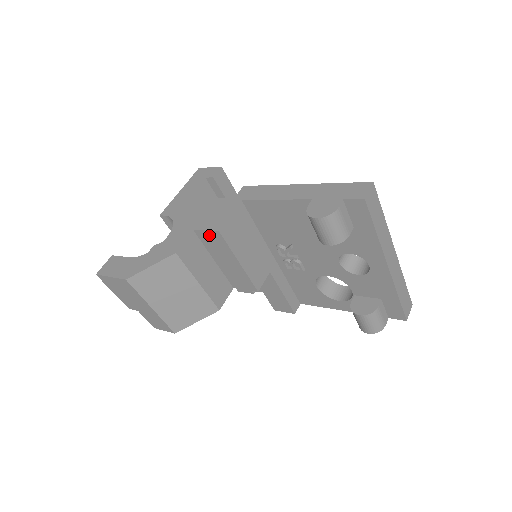
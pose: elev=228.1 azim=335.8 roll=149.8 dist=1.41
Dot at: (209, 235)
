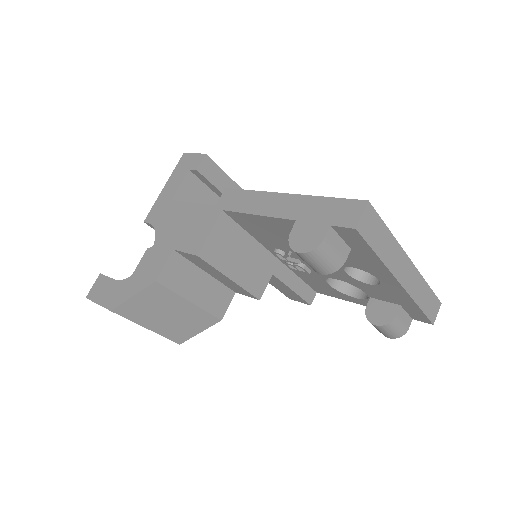
Dot at: (190, 256)
